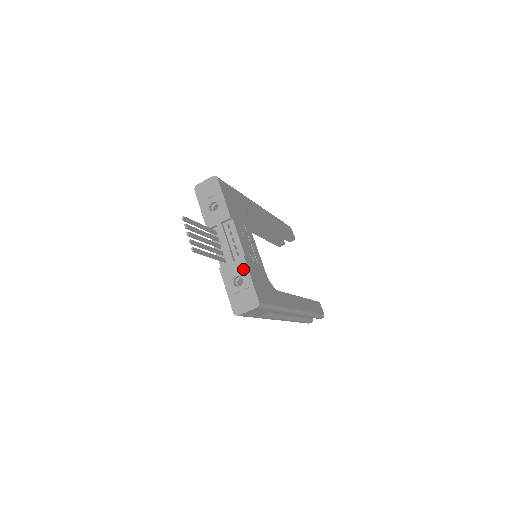
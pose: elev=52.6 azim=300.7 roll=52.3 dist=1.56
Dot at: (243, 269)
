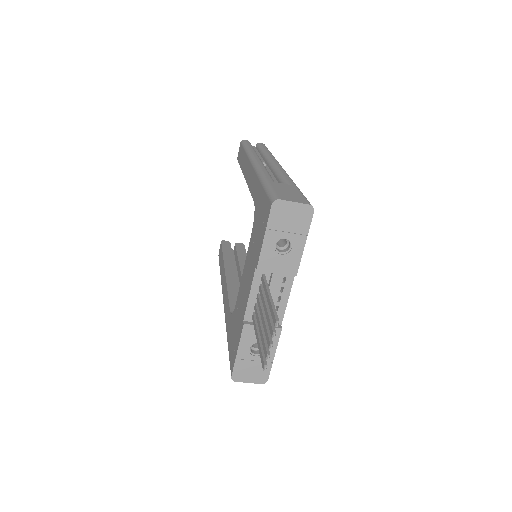
Dot at: occluded
